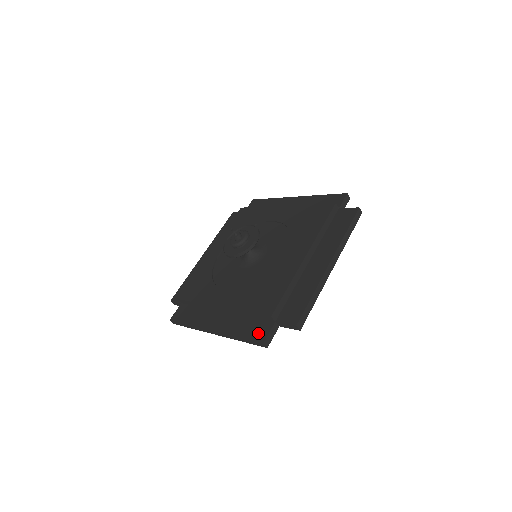
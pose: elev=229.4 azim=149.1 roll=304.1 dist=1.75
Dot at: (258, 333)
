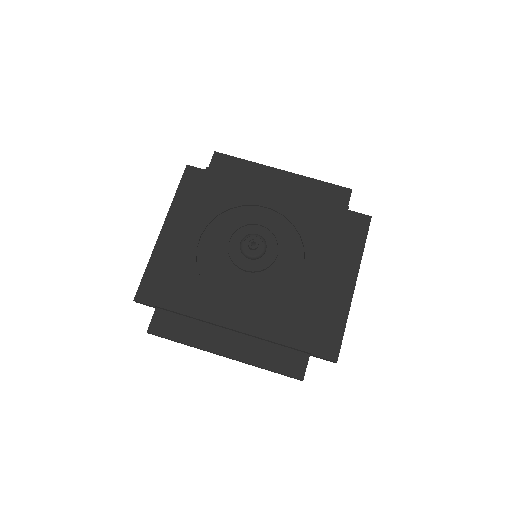
Dot at: (293, 367)
